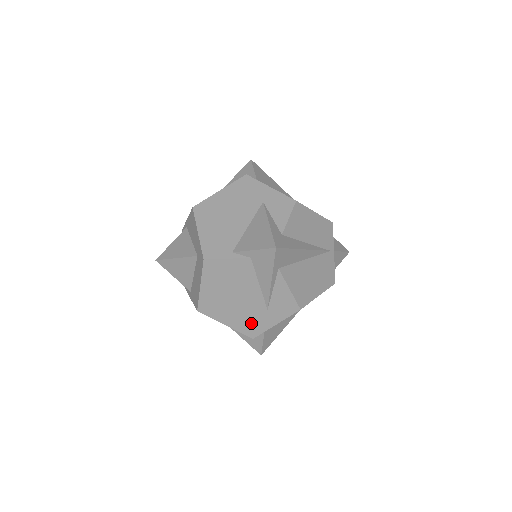
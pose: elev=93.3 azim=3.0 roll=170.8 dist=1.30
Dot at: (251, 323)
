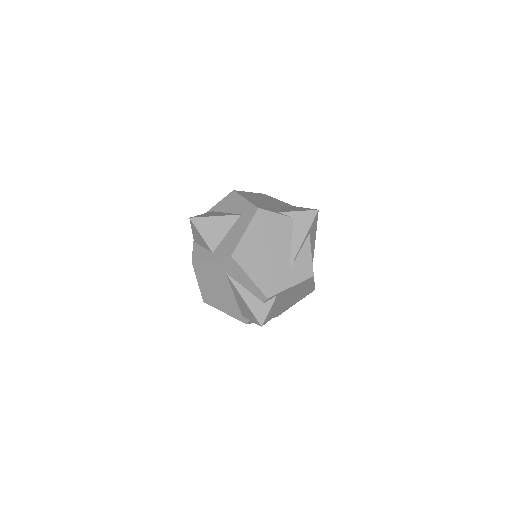
Dot at: (272, 281)
